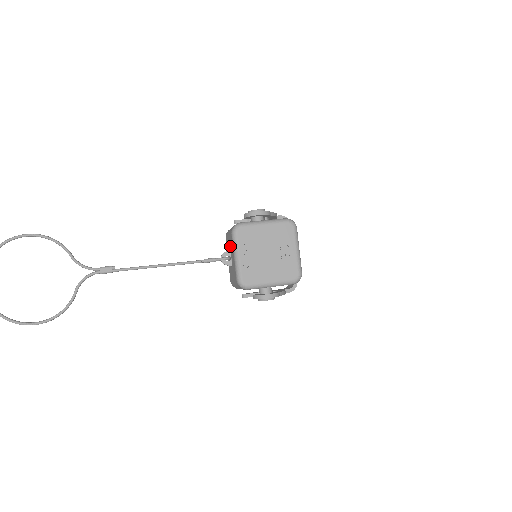
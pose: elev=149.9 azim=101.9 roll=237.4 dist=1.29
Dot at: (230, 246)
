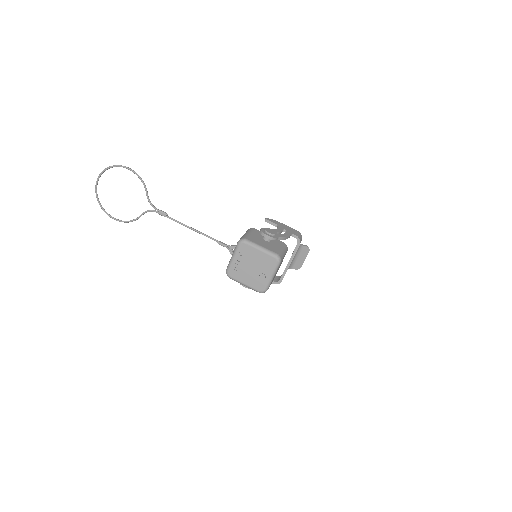
Dot at: occluded
